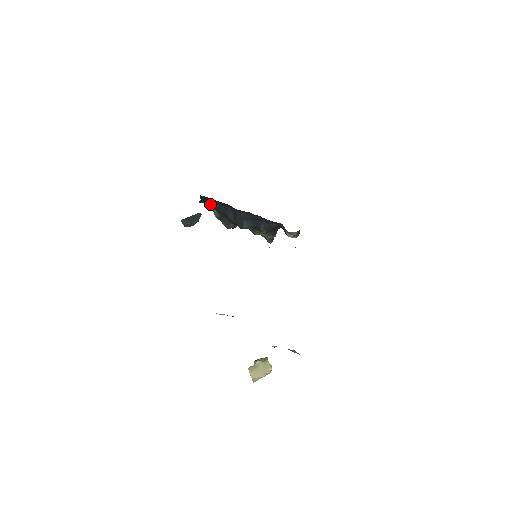
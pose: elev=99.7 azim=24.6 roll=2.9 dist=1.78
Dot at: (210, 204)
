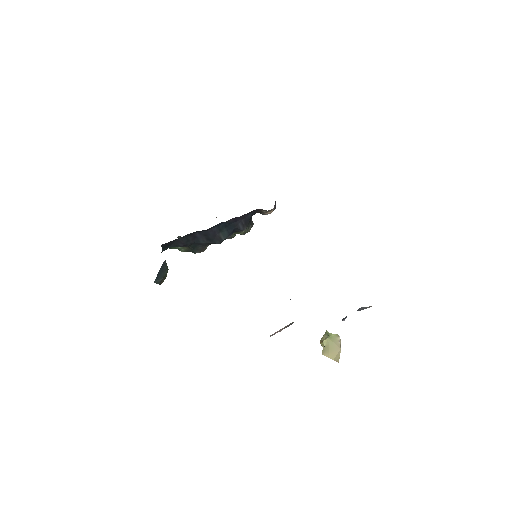
Dot at: (175, 245)
